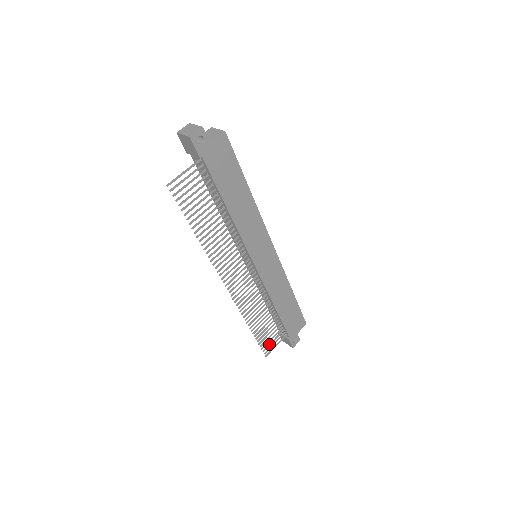
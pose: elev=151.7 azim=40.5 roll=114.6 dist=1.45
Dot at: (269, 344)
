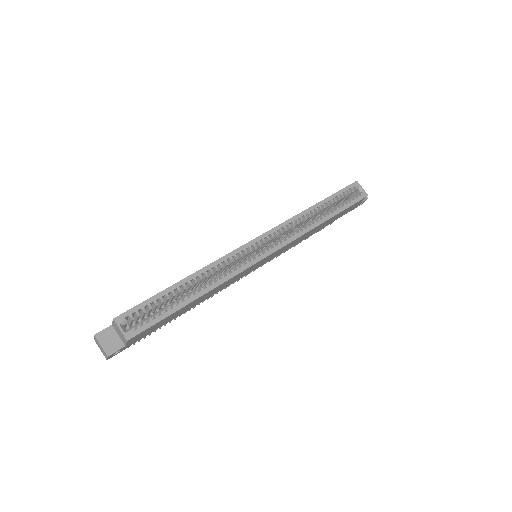
Dot at: occluded
